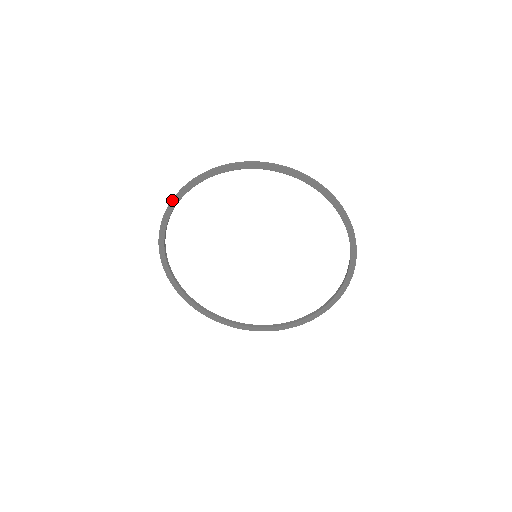
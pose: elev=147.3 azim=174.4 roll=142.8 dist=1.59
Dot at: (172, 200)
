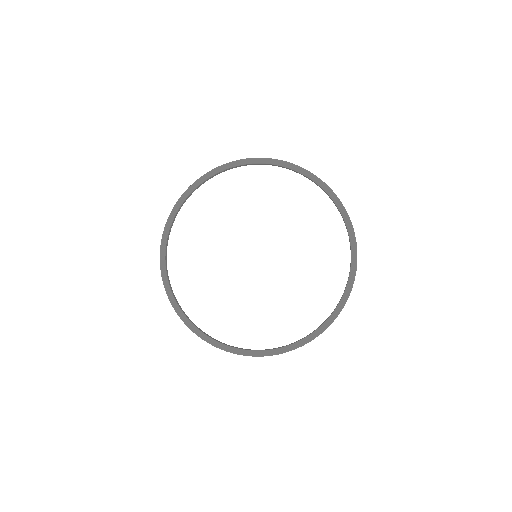
Dot at: (226, 164)
